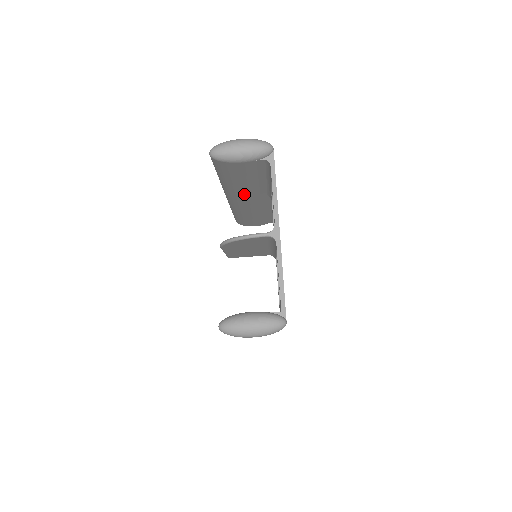
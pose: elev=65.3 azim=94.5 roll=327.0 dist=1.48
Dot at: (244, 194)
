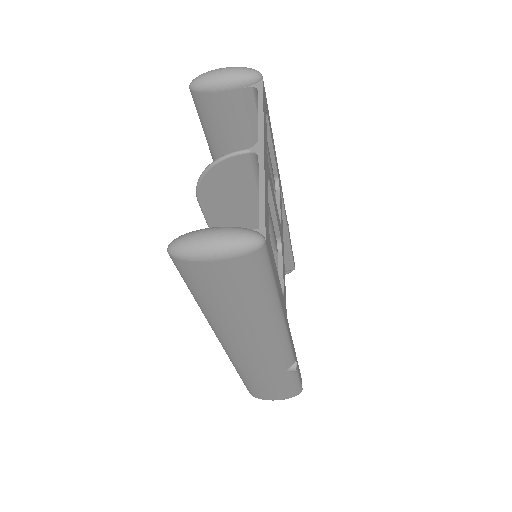
Dot at: occluded
